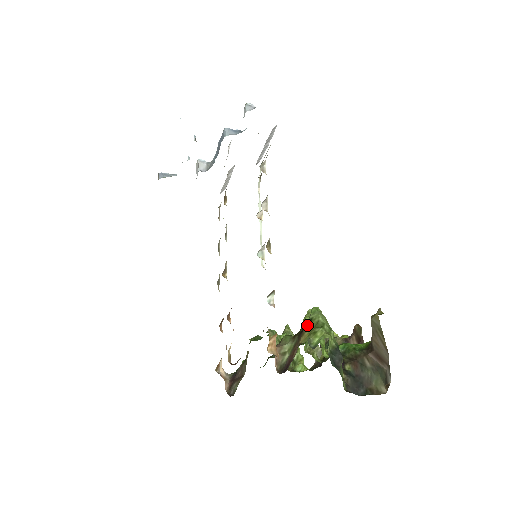
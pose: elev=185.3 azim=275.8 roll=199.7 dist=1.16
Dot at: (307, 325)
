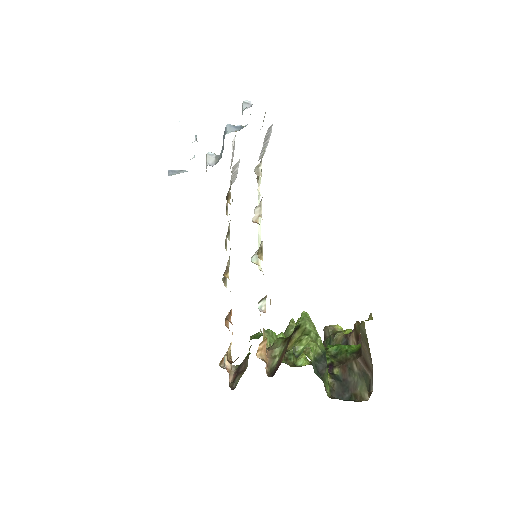
Dot at: (295, 331)
